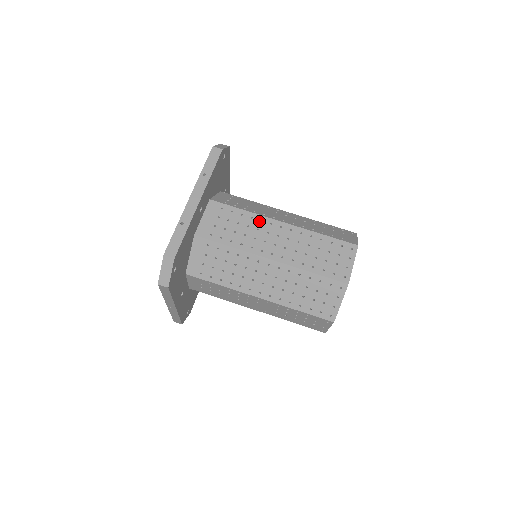
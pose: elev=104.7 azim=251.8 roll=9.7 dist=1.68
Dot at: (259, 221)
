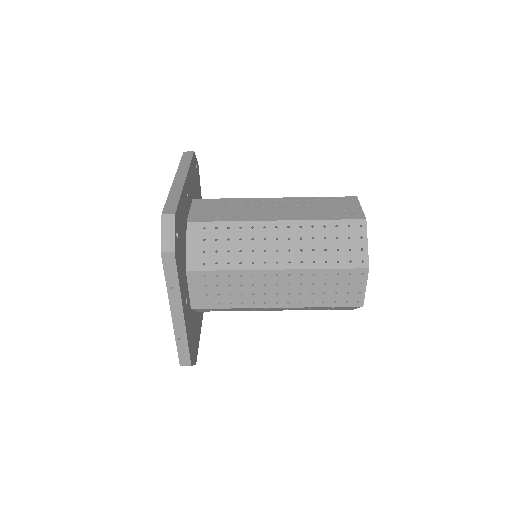
Dot at: (251, 277)
